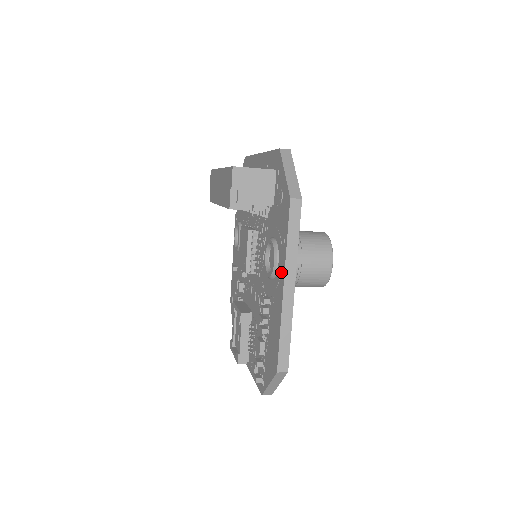
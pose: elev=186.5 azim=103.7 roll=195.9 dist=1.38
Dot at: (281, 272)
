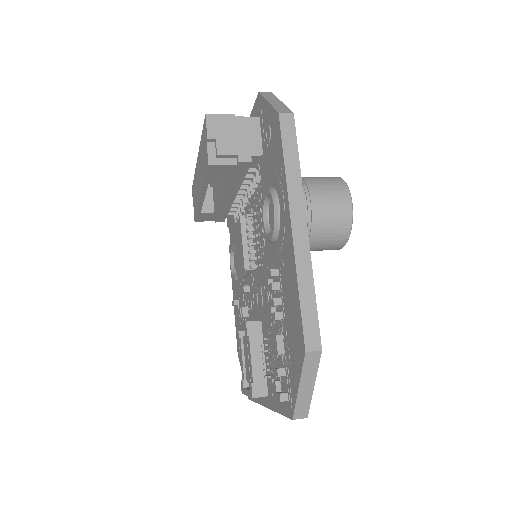
Dot at: (285, 211)
